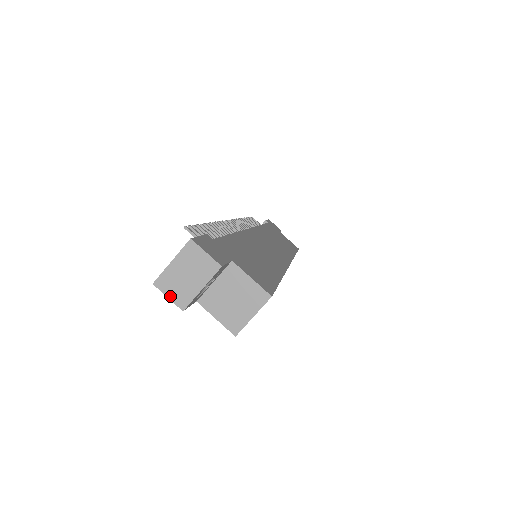
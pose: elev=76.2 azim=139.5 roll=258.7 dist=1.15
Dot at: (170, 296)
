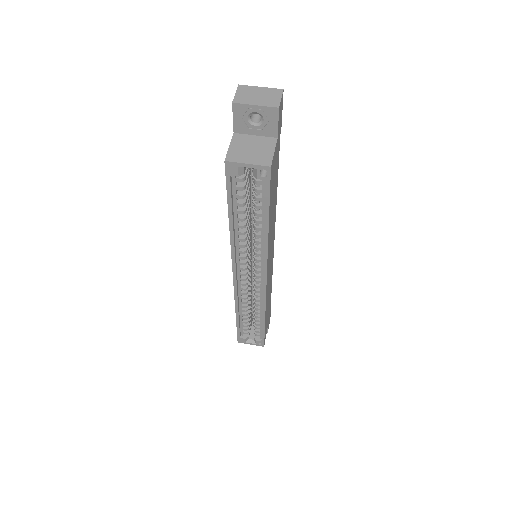
Dot at: (237, 94)
